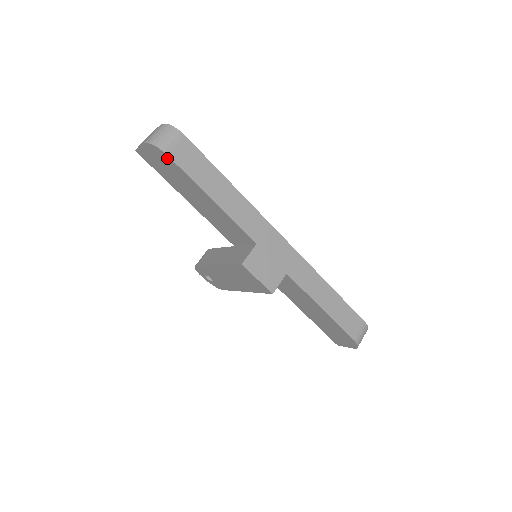
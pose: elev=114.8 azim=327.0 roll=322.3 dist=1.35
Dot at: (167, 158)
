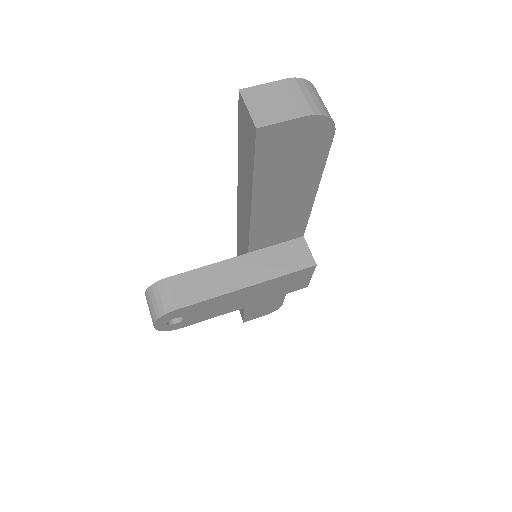
Dot at: (326, 139)
